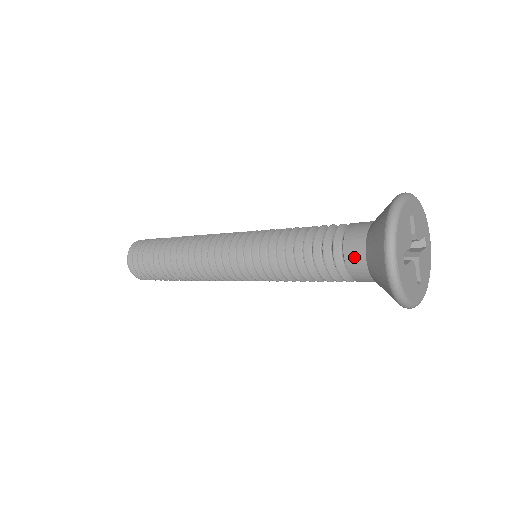
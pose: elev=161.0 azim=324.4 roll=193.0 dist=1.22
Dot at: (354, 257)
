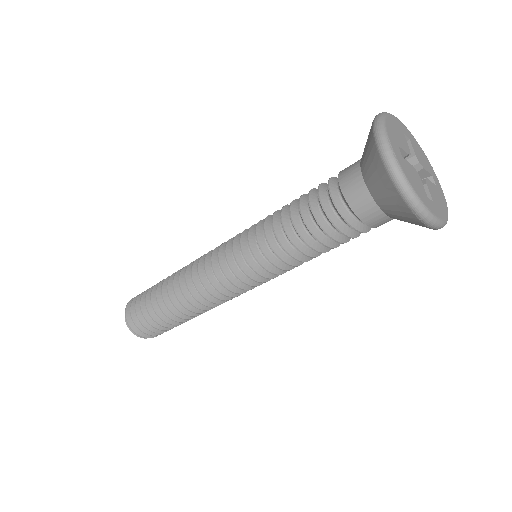
Dot at: (349, 179)
